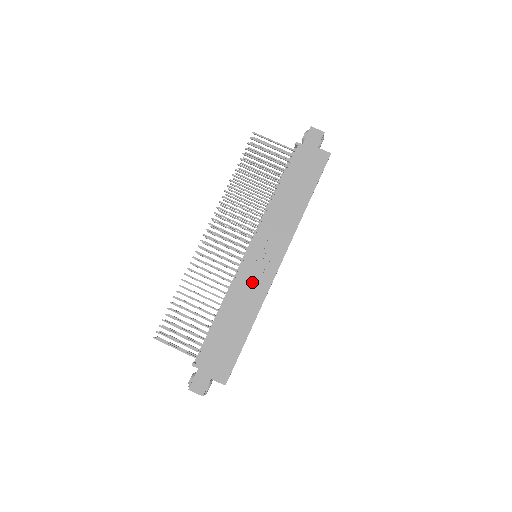
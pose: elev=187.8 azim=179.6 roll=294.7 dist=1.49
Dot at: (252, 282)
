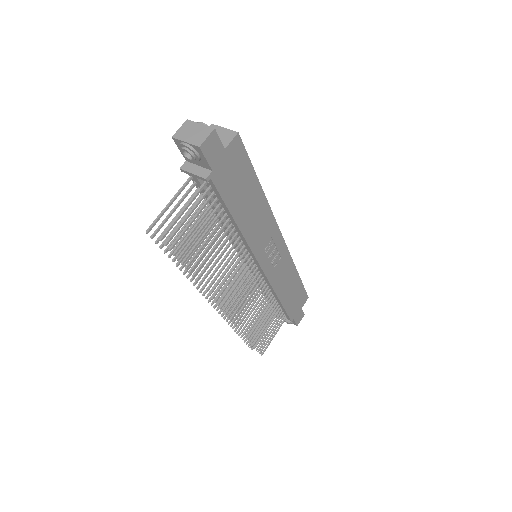
Dot at: (279, 268)
